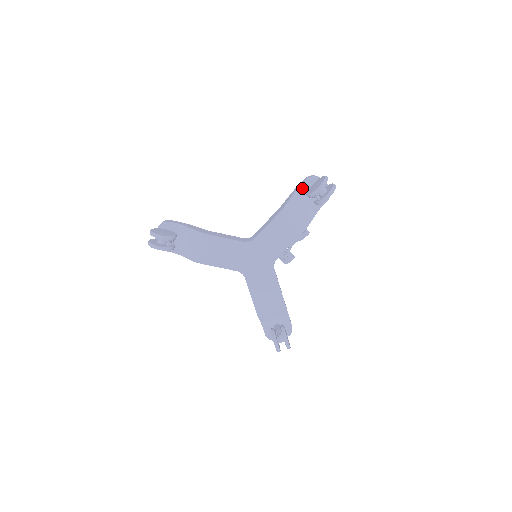
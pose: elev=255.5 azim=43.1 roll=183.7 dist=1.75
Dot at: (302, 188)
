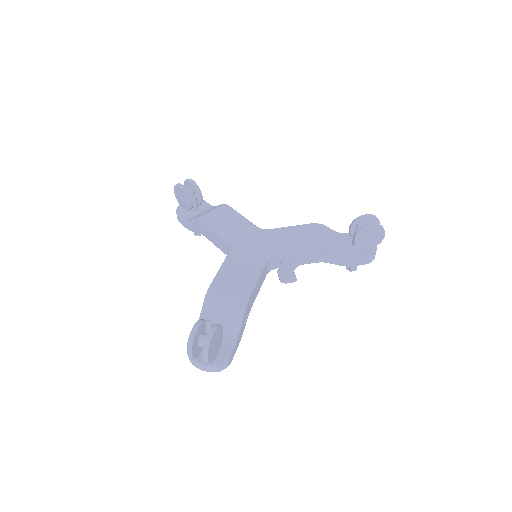
Dot at: (347, 236)
